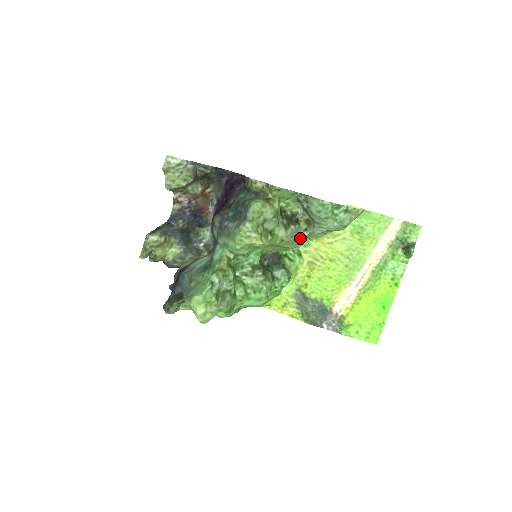
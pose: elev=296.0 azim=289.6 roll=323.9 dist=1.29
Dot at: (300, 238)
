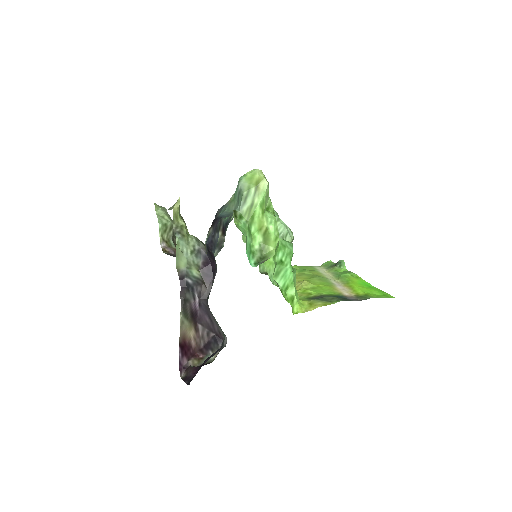
Dot at: occluded
